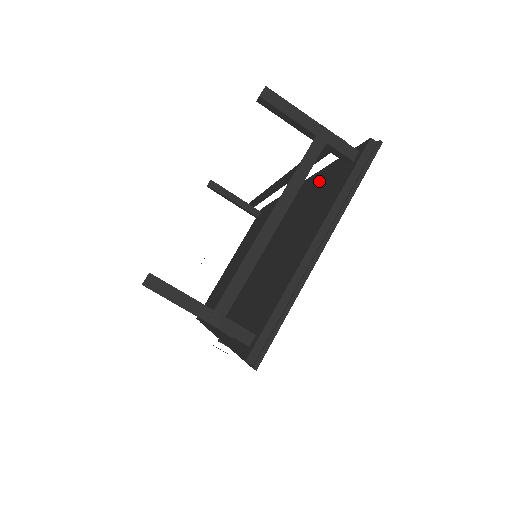
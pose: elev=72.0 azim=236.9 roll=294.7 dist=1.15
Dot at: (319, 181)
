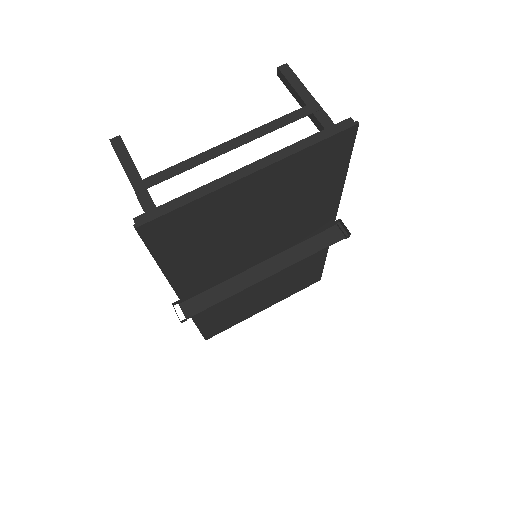
Dot at: occluded
